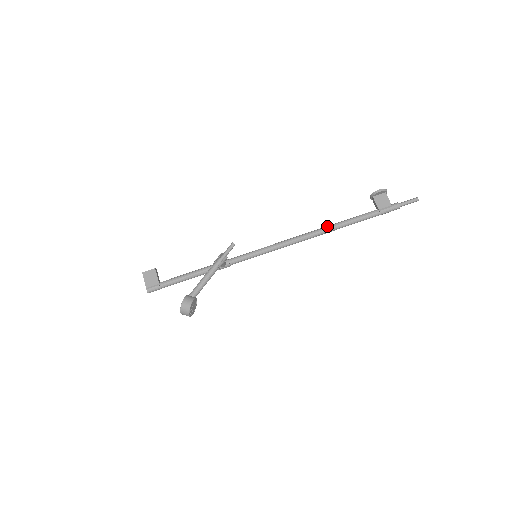
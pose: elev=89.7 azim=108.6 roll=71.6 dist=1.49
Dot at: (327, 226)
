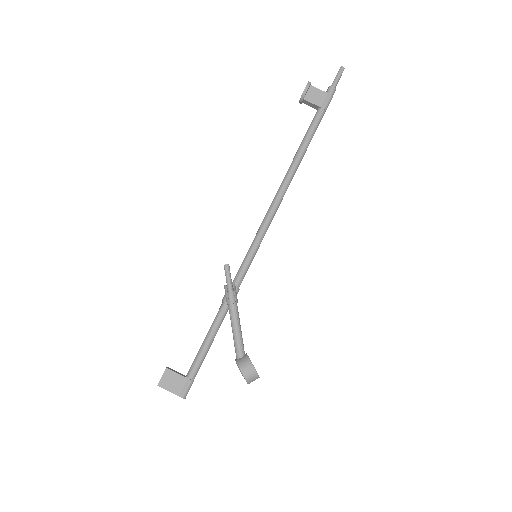
Dot at: (291, 165)
